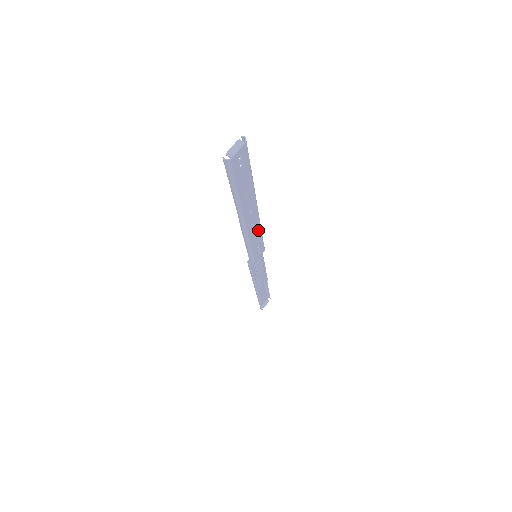
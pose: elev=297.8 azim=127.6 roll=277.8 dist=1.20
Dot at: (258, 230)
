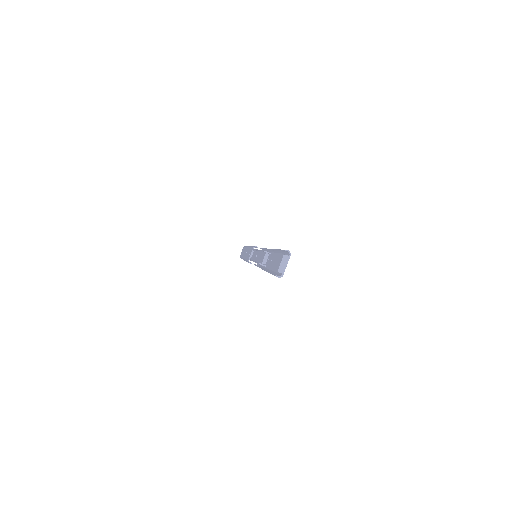
Dot at: occluded
